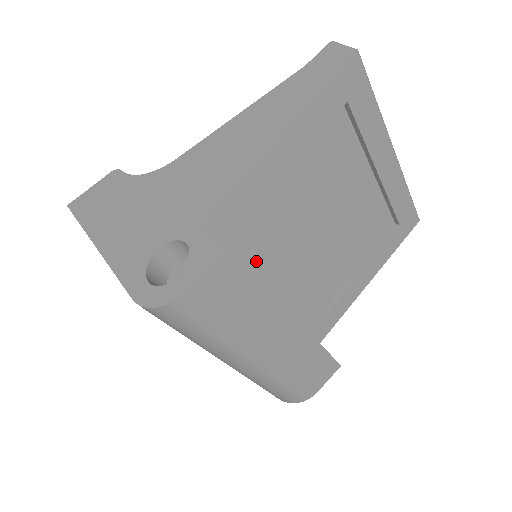
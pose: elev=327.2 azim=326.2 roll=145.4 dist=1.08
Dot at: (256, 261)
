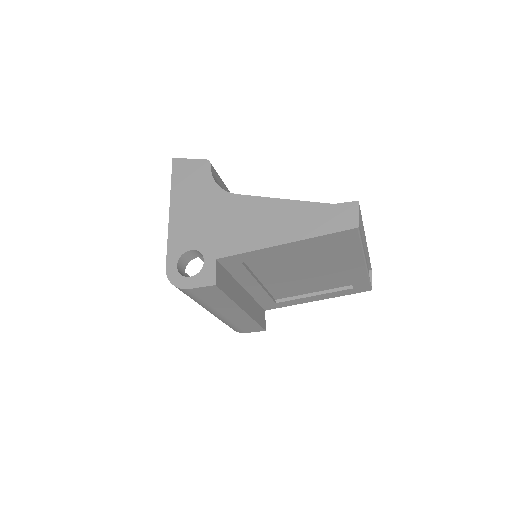
Dot at: (242, 276)
